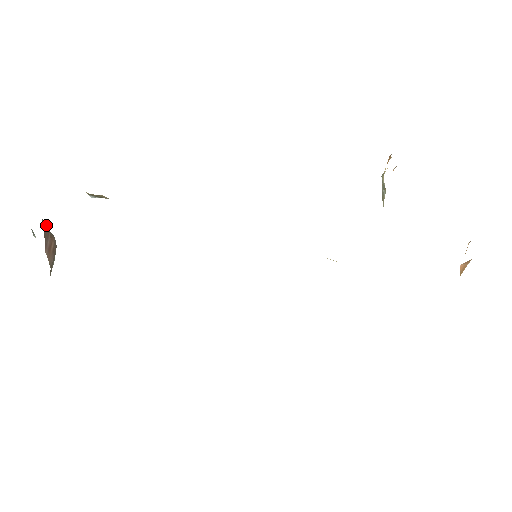
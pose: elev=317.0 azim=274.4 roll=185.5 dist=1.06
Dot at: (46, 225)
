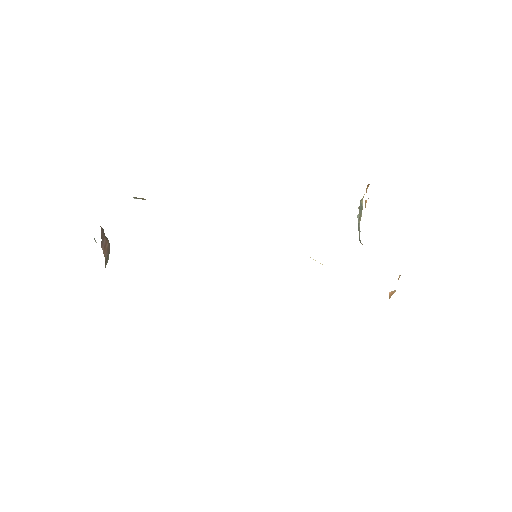
Dot at: (103, 230)
